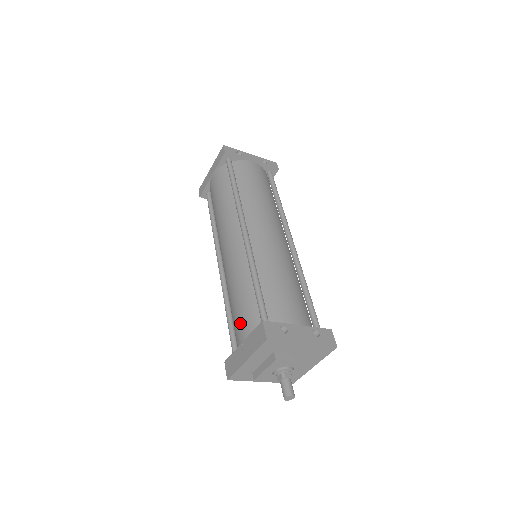
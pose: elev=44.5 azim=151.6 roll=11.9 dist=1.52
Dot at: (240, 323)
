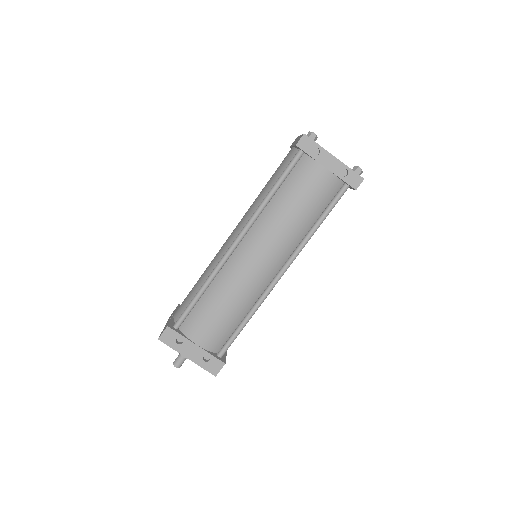
Dot at: (183, 302)
